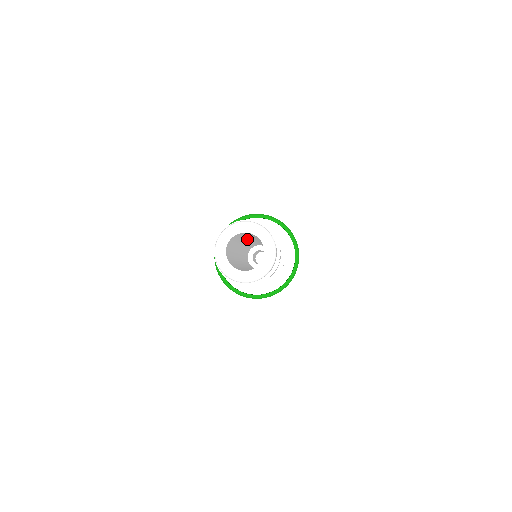
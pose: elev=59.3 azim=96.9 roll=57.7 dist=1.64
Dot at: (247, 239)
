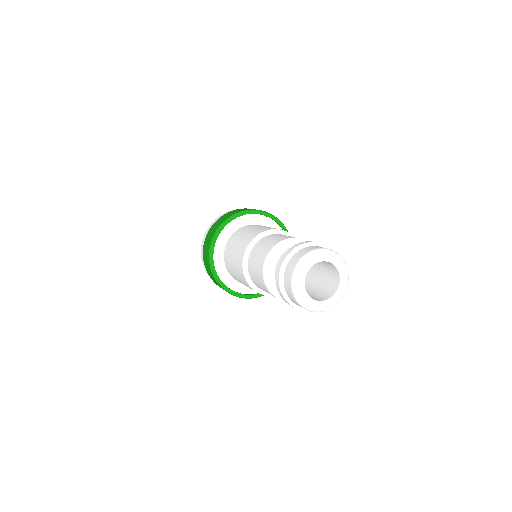
Dot at: occluded
